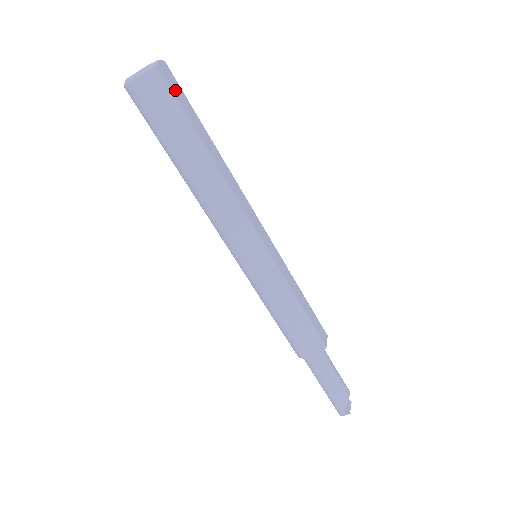
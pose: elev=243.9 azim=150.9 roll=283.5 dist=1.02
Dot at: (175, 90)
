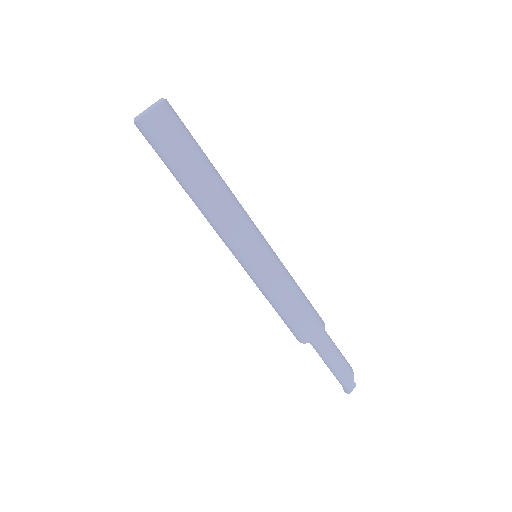
Dot at: occluded
